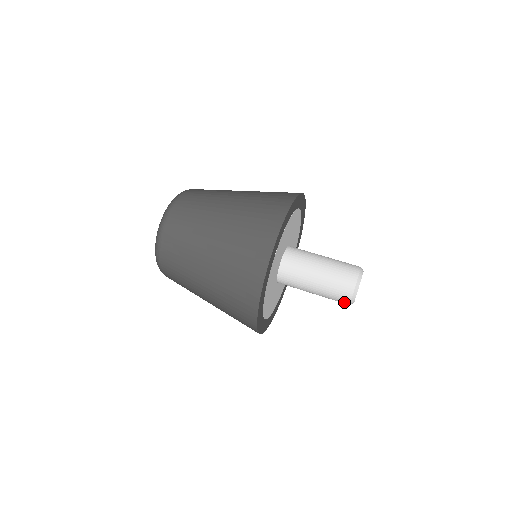
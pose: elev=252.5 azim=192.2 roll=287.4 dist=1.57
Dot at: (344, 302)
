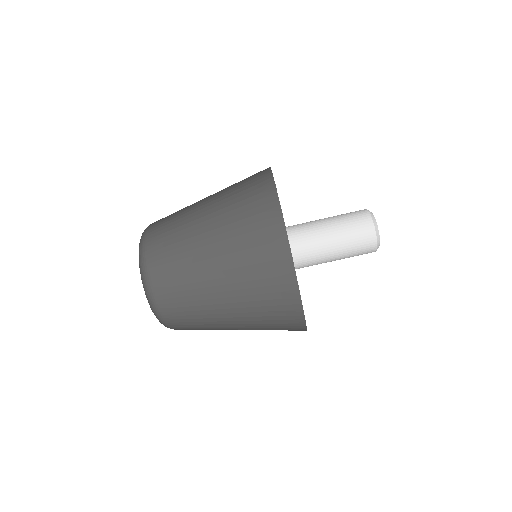
Dot at: occluded
